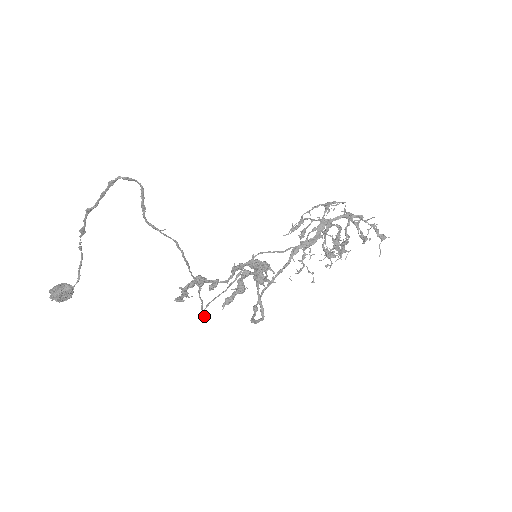
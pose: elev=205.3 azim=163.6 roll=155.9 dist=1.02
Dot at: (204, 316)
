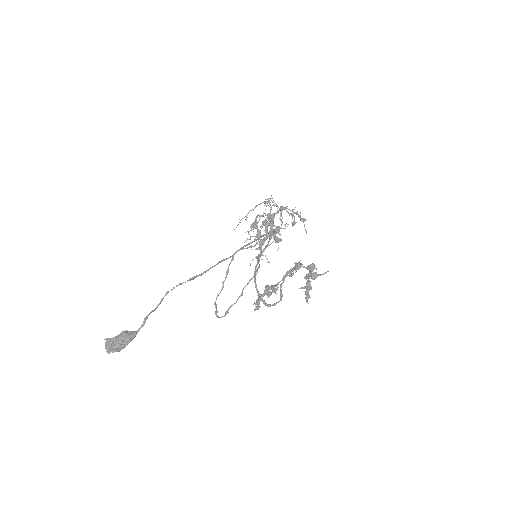
Dot at: (226, 314)
